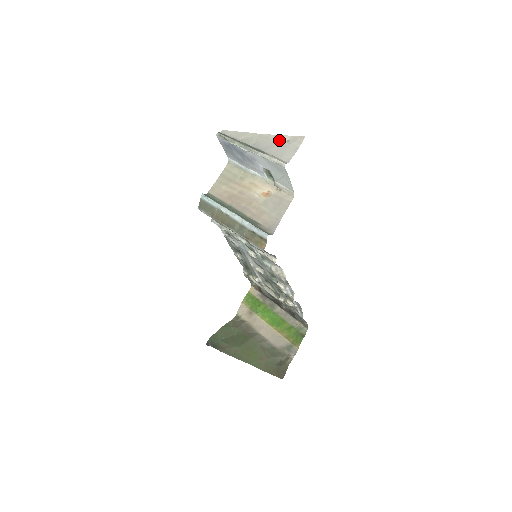
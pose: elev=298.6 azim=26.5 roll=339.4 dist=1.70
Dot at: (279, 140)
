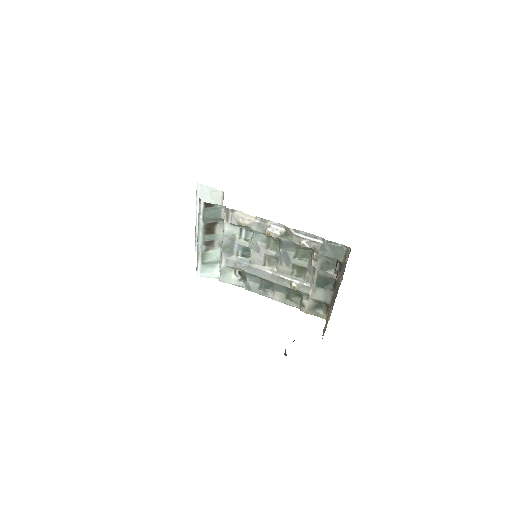
Dot at: occluded
